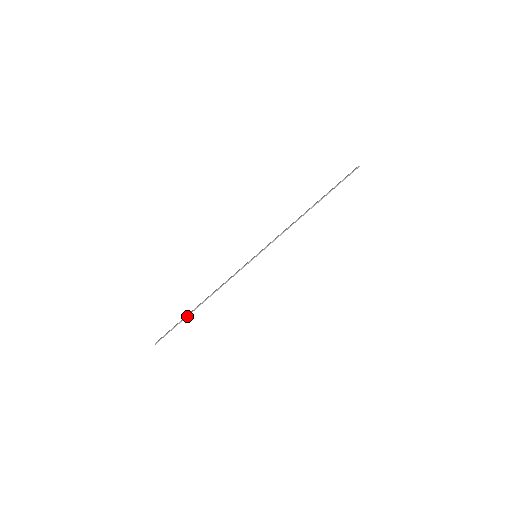
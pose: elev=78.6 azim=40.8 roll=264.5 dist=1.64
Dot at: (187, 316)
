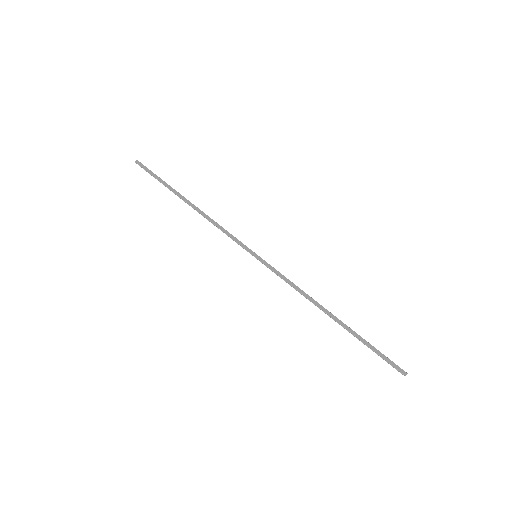
Dot at: (171, 190)
